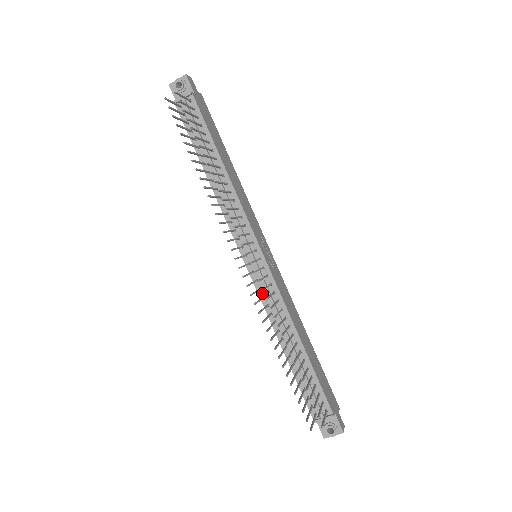
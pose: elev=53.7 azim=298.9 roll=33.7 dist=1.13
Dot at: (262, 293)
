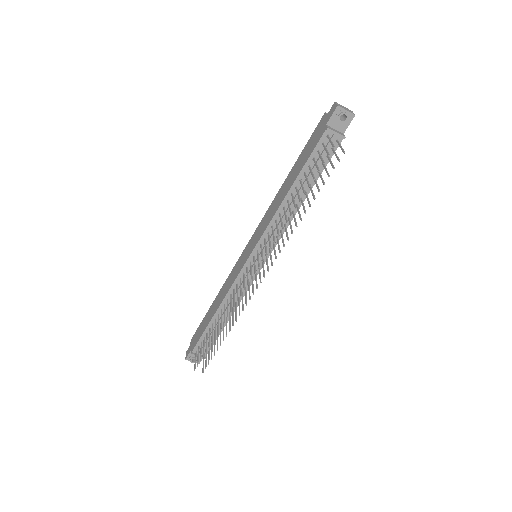
Dot at: (238, 281)
